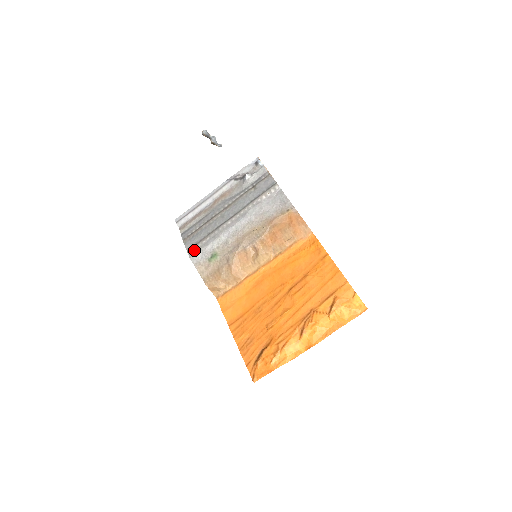
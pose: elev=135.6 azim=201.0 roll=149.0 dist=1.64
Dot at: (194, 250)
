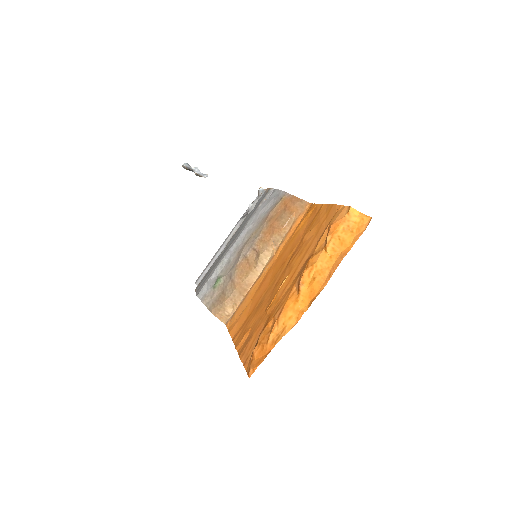
Dot at: (201, 287)
